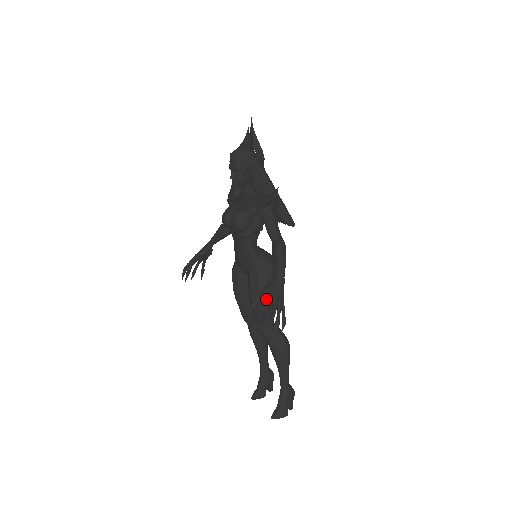
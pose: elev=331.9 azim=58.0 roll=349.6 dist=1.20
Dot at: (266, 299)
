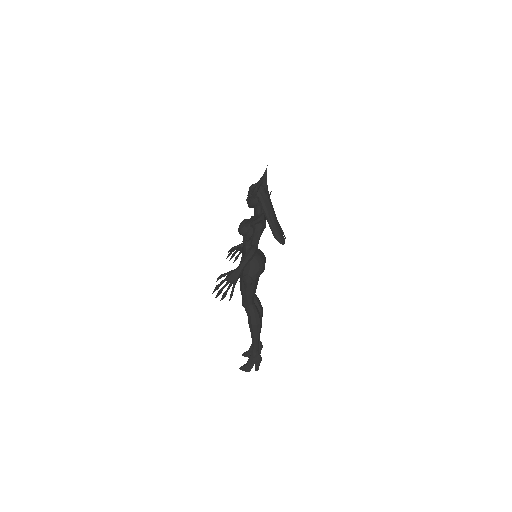
Dot at: (245, 284)
